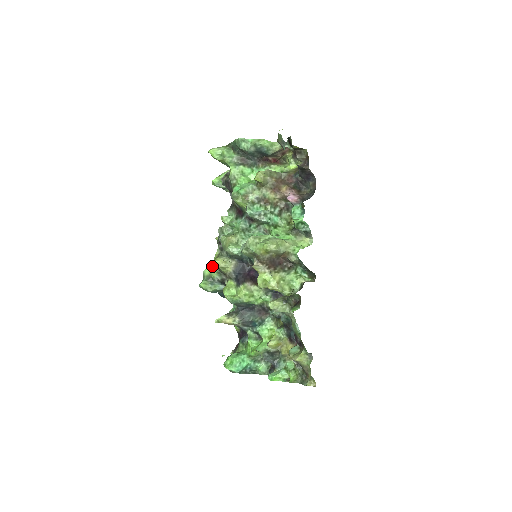
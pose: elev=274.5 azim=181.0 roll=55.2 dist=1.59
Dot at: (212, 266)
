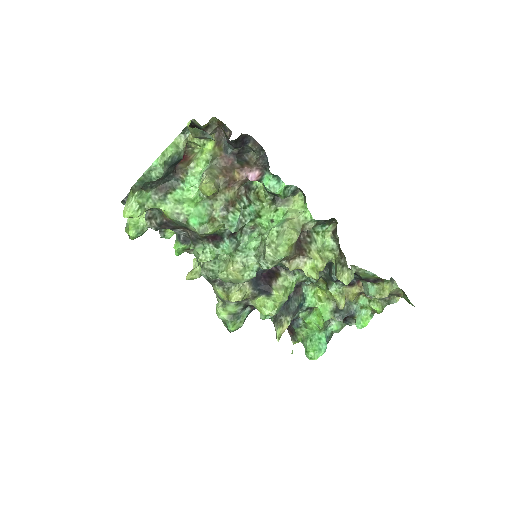
Dot at: (225, 306)
